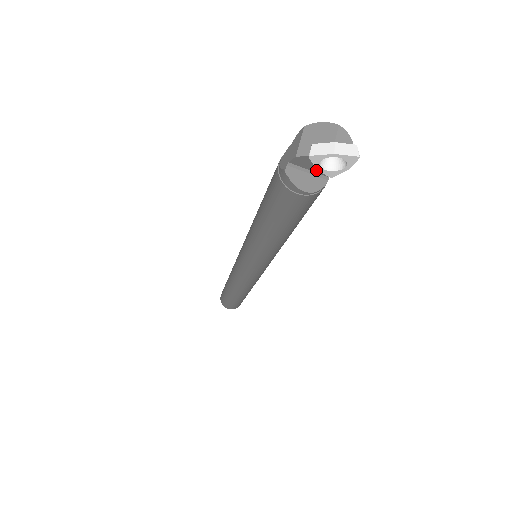
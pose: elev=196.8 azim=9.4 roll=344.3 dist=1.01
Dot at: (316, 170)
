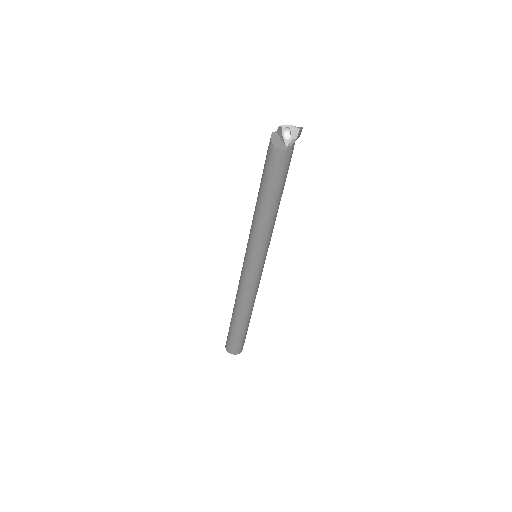
Dot at: (284, 140)
